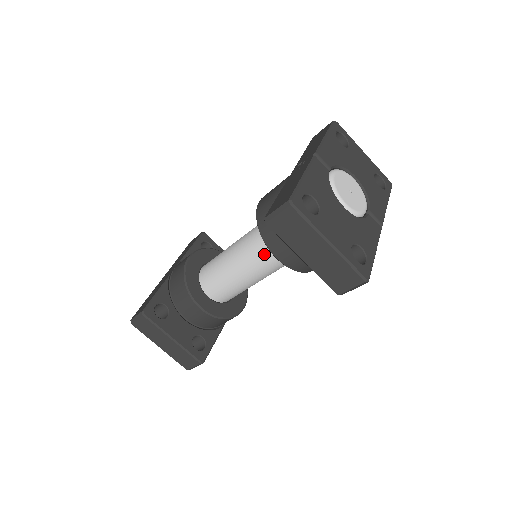
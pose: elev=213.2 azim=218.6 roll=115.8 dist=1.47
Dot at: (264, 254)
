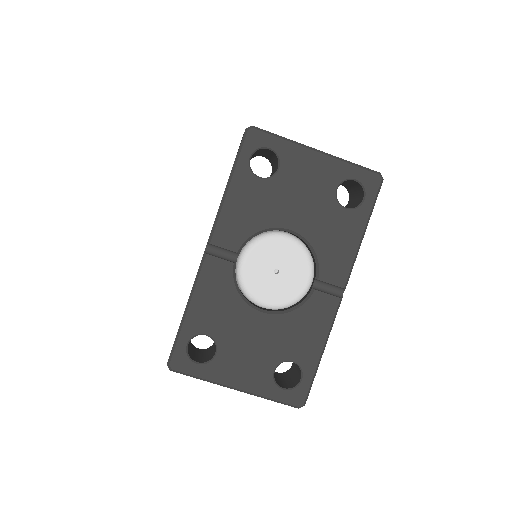
Dot at: occluded
